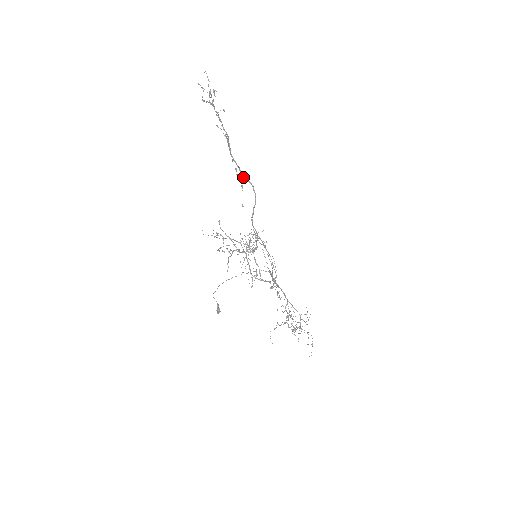
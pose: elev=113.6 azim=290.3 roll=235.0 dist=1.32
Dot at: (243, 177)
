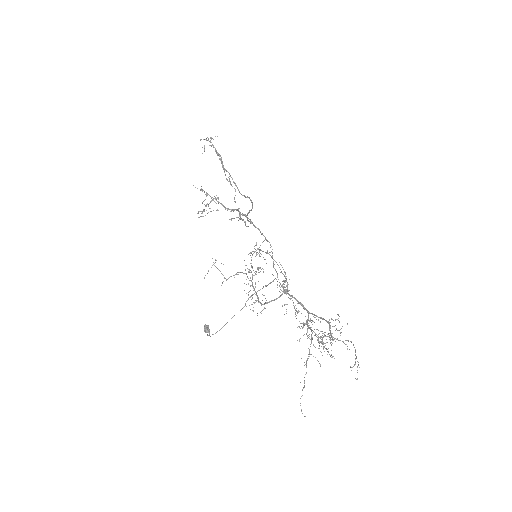
Dot at: (239, 191)
